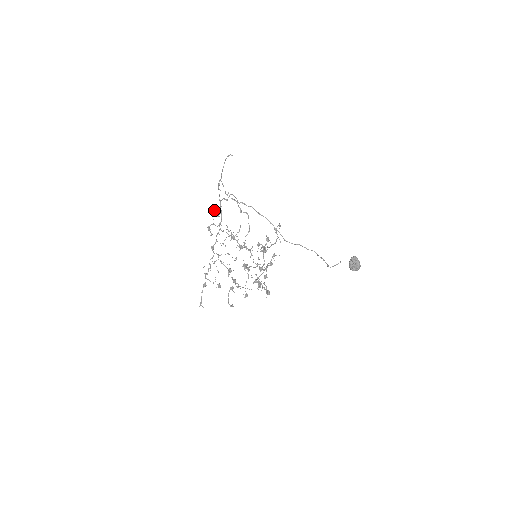
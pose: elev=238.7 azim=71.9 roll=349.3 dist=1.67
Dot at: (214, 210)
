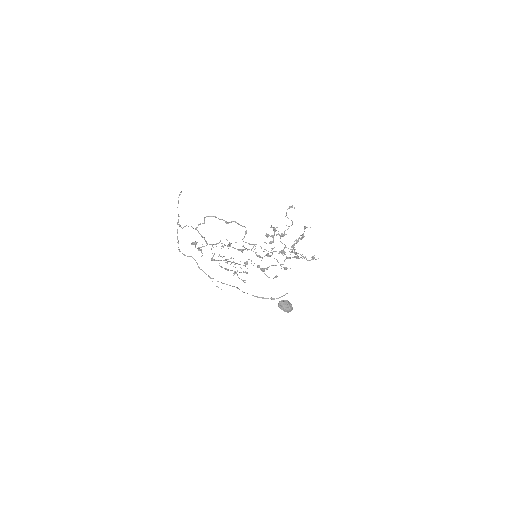
Dot at: occluded
